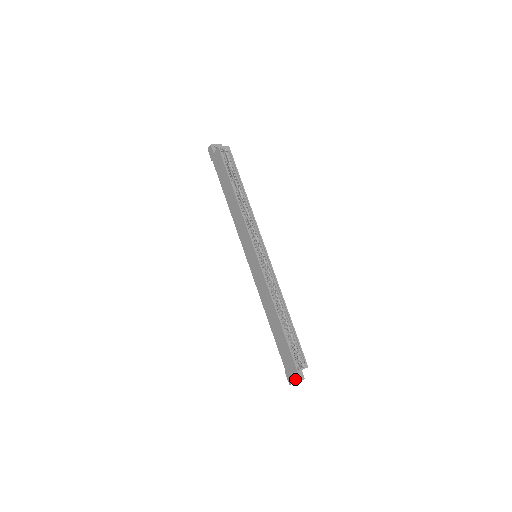
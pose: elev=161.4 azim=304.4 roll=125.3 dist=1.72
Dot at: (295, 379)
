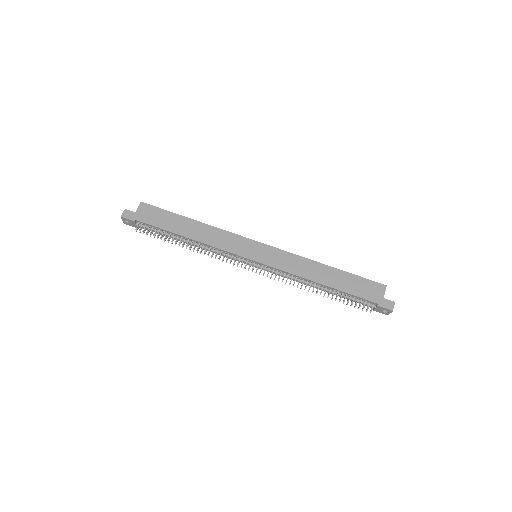
Dot at: (390, 301)
